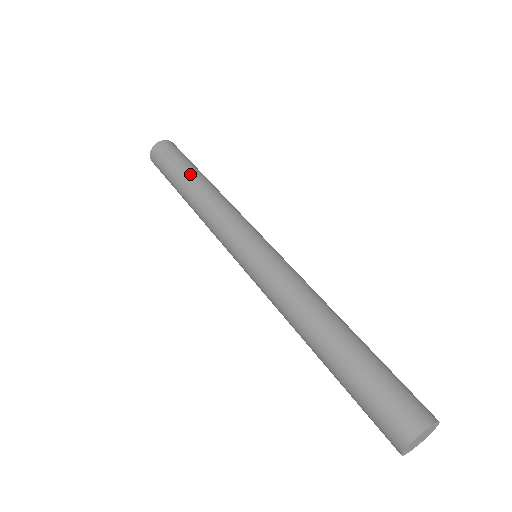
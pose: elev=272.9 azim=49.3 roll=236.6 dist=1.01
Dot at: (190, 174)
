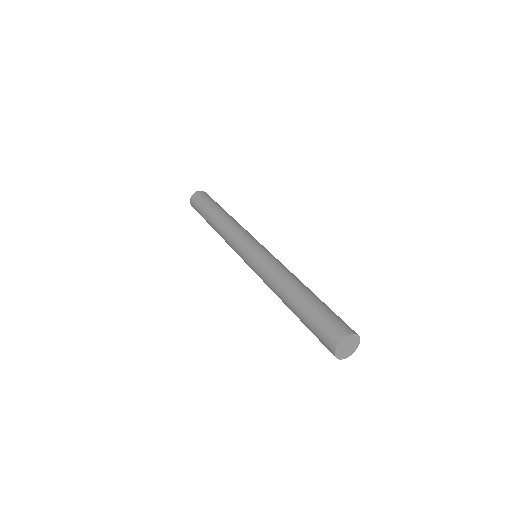
Dot at: (212, 212)
